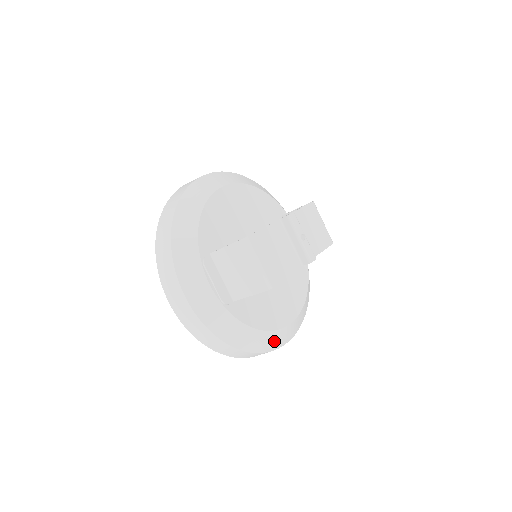
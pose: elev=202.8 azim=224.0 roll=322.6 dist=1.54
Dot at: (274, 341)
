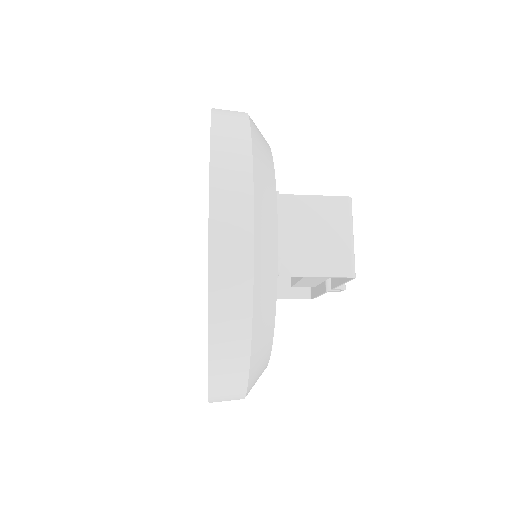
Dot at: (256, 379)
